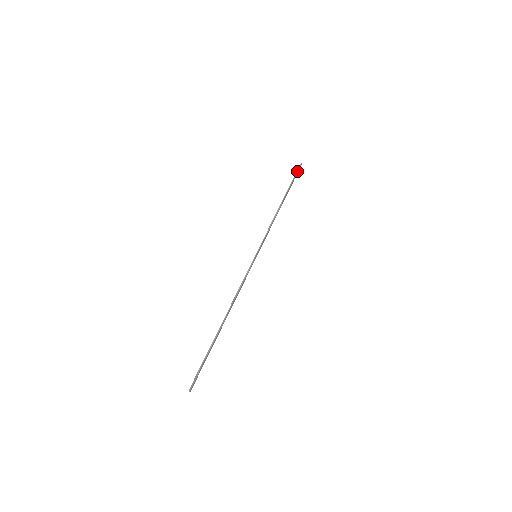
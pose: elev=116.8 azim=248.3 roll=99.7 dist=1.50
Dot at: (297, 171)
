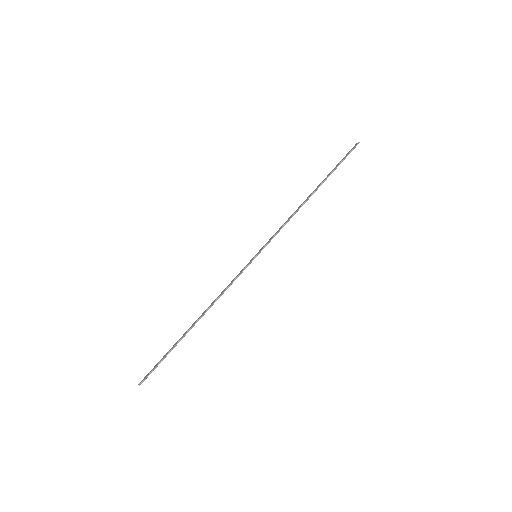
Dot at: occluded
